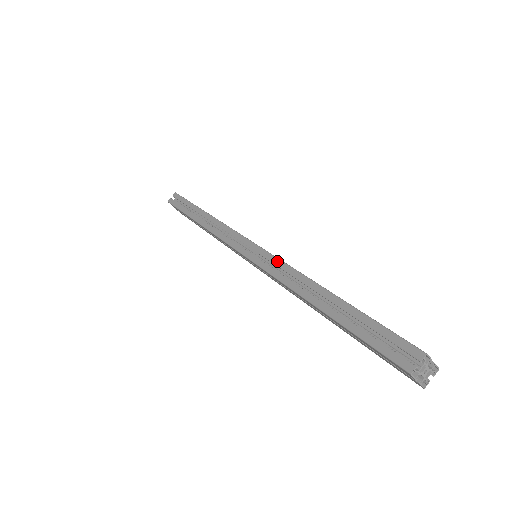
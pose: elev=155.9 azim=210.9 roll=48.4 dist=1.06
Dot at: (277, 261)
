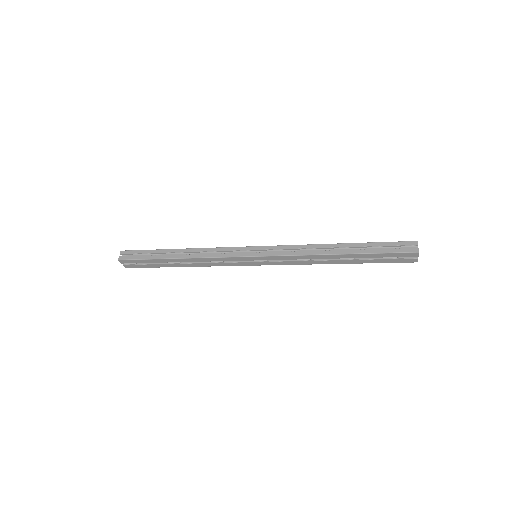
Dot at: (286, 247)
